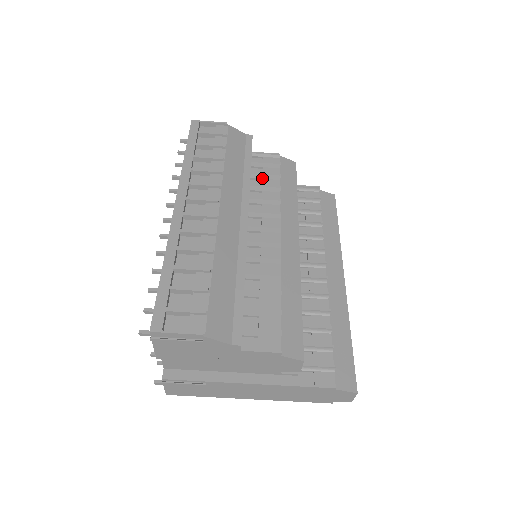
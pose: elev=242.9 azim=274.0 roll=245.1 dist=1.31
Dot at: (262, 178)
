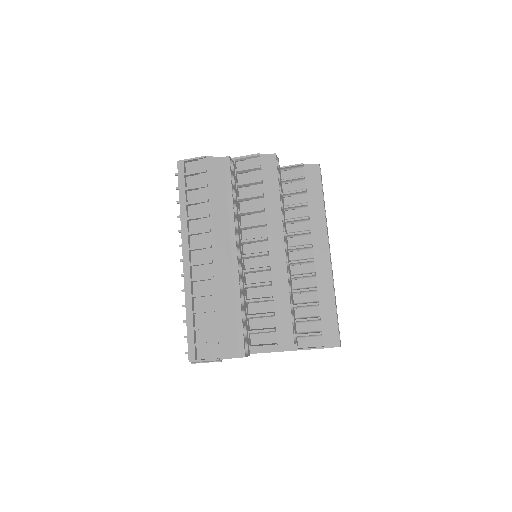
Dot at: (248, 185)
